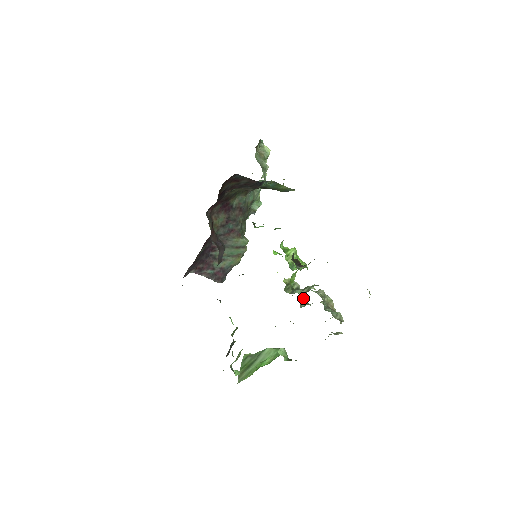
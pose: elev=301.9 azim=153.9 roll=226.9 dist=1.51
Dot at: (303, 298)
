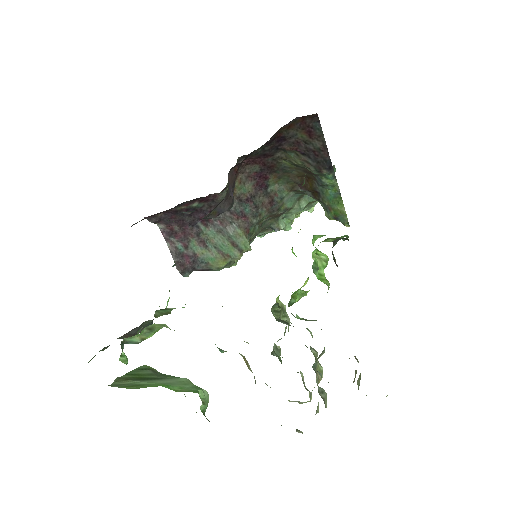
Dot at: (278, 350)
